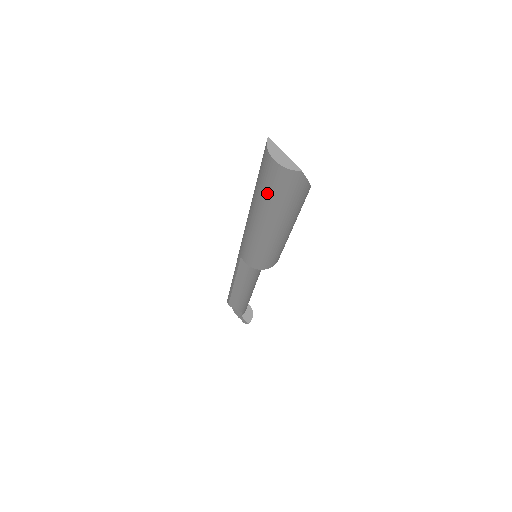
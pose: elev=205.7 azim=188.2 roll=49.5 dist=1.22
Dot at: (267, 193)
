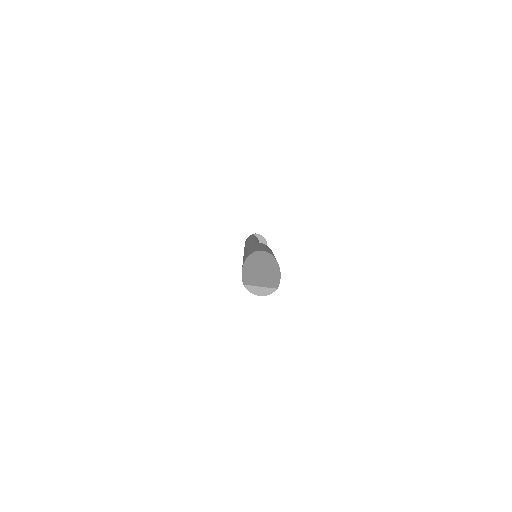
Dot at: occluded
